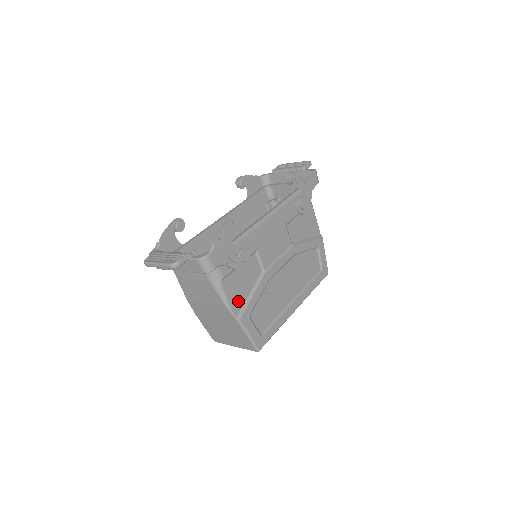
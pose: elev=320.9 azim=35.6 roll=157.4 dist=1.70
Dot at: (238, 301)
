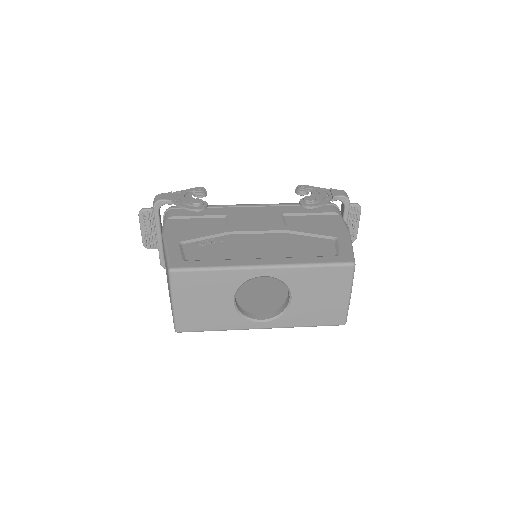
Dot at: (177, 234)
